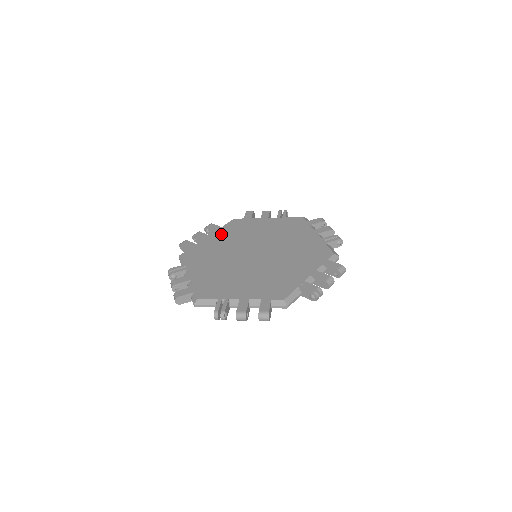
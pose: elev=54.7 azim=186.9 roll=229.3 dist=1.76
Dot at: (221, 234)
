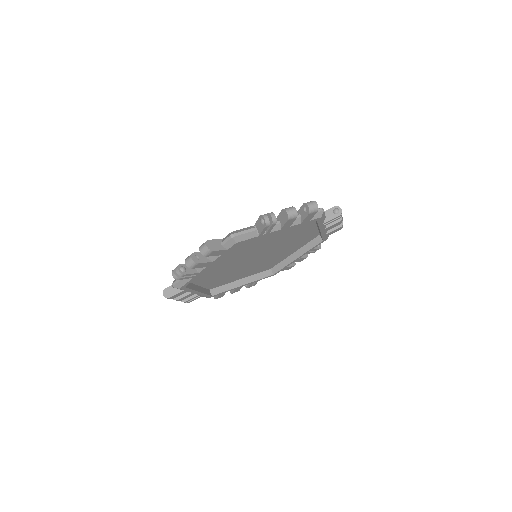
Dot at: occluded
